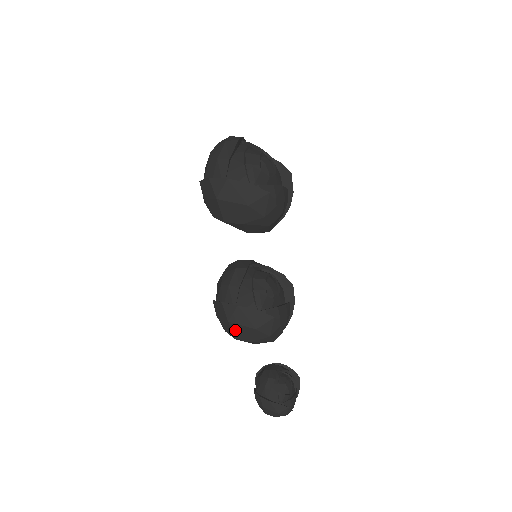
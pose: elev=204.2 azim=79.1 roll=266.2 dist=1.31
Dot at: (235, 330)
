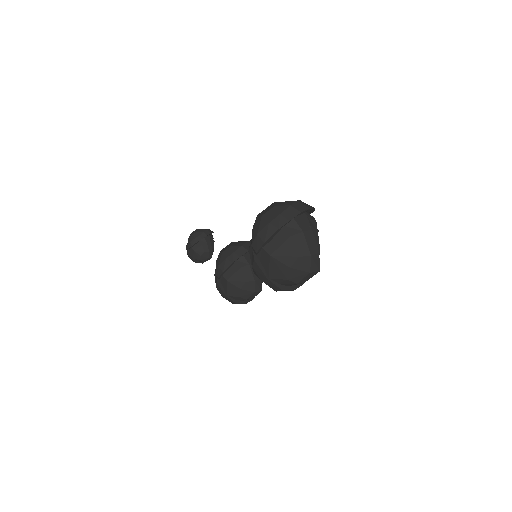
Dot at: occluded
